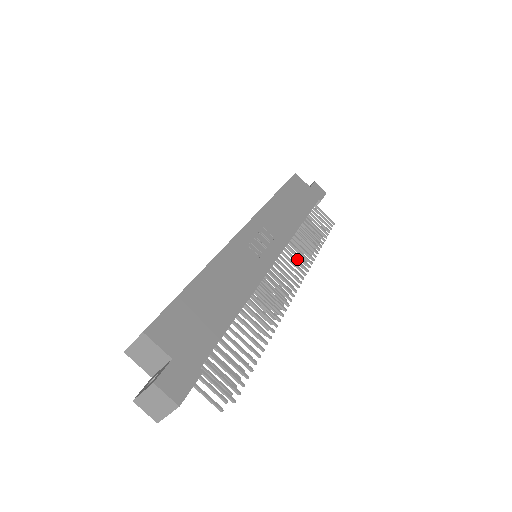
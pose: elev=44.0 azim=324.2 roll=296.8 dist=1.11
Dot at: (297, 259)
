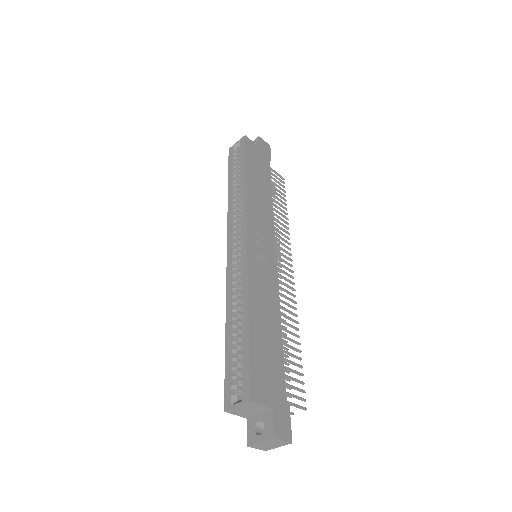
Dot at: occluded
